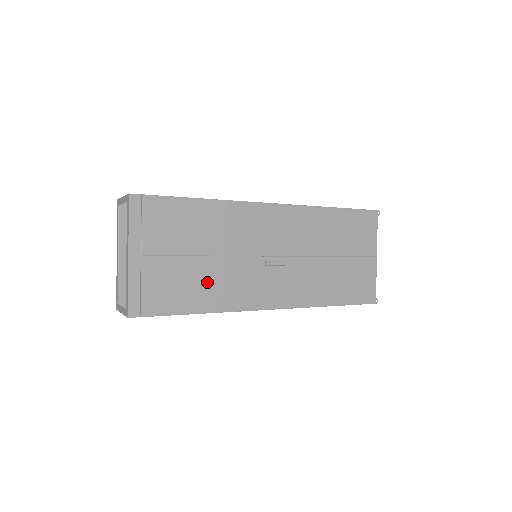
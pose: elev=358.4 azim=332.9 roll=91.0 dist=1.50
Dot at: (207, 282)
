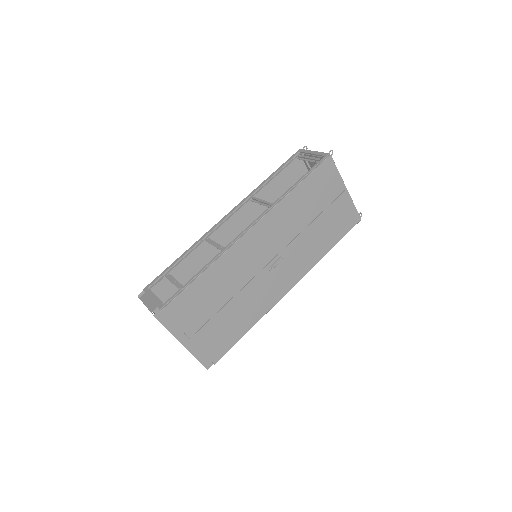
Dot at: (239, 314)
